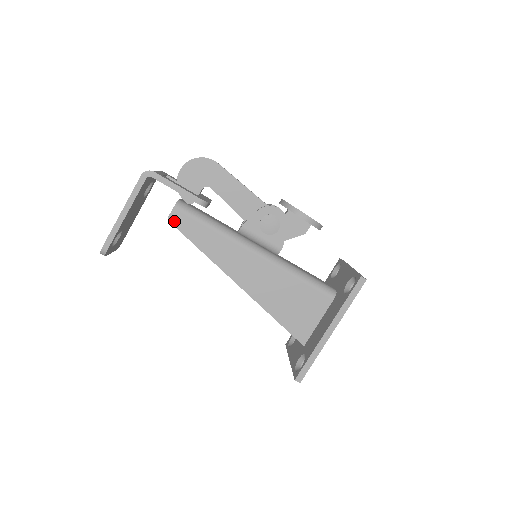
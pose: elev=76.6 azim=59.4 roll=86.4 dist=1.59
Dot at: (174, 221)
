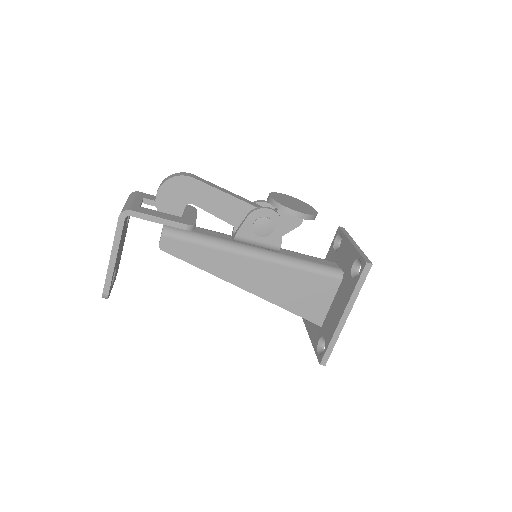
Dot at: (165, 248)
